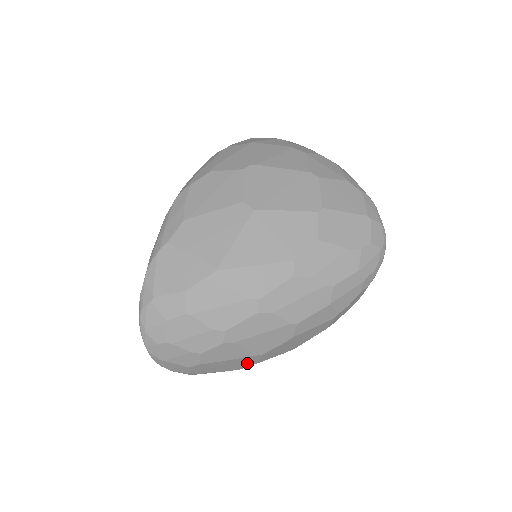
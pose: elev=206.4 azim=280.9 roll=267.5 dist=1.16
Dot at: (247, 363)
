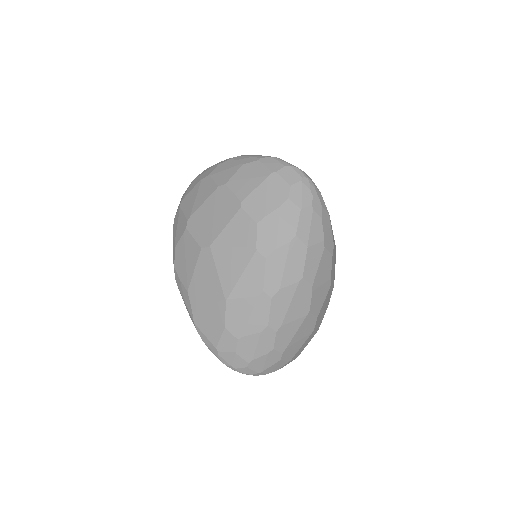
Dot at: (311, 323)
